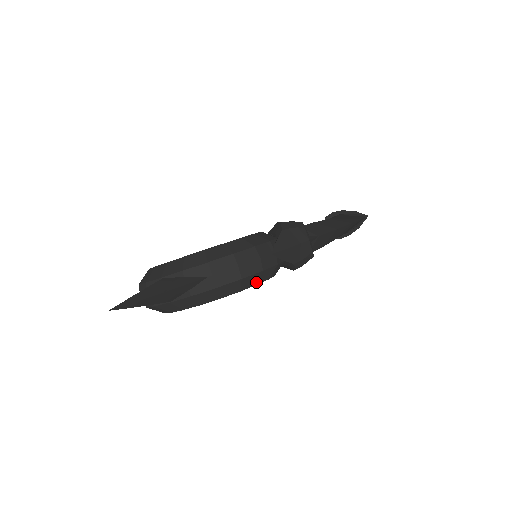
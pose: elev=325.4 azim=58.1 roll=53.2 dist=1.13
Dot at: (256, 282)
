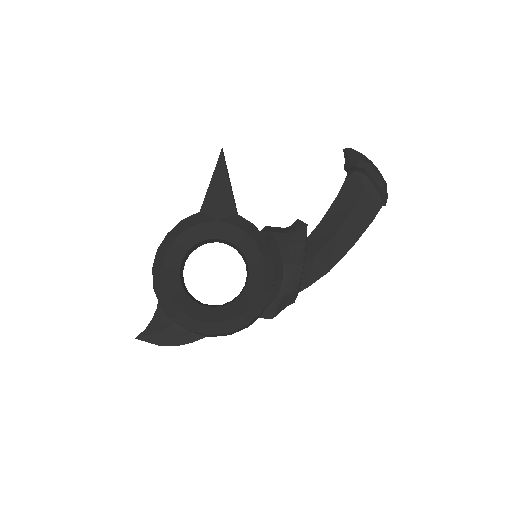
Dot at: occluded
